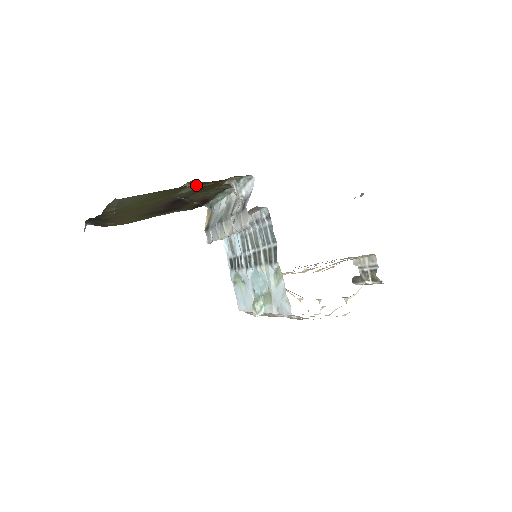
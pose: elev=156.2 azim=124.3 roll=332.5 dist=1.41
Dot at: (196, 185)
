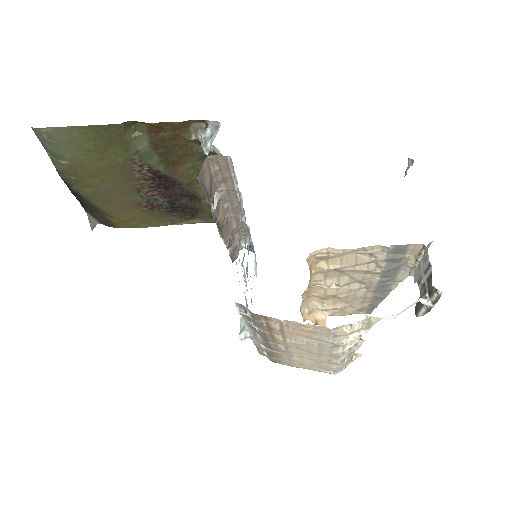
Dot at: (149, 135)
